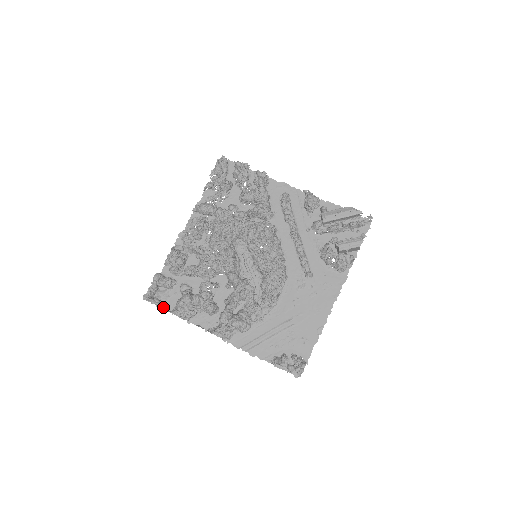
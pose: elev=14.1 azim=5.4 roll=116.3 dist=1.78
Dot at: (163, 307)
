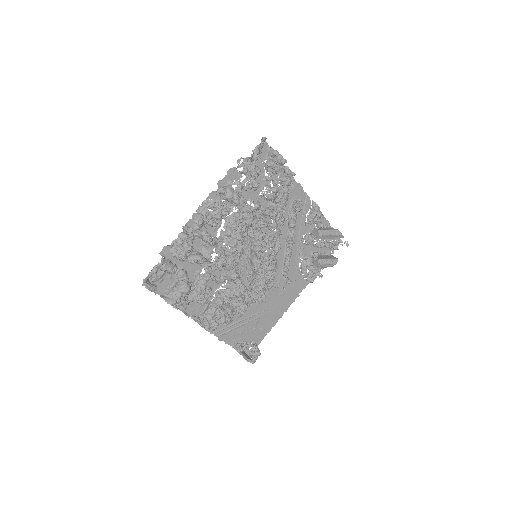
Dot at: occluded
